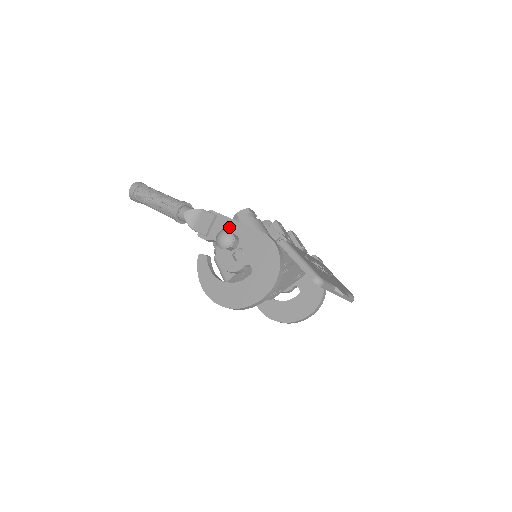
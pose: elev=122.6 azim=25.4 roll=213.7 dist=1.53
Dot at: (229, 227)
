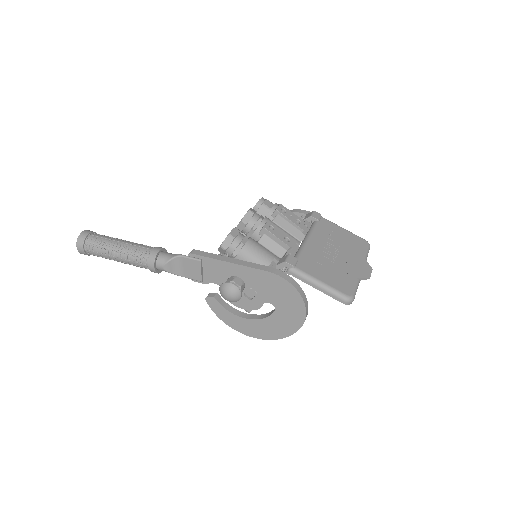
Dot at: (224, 269)
